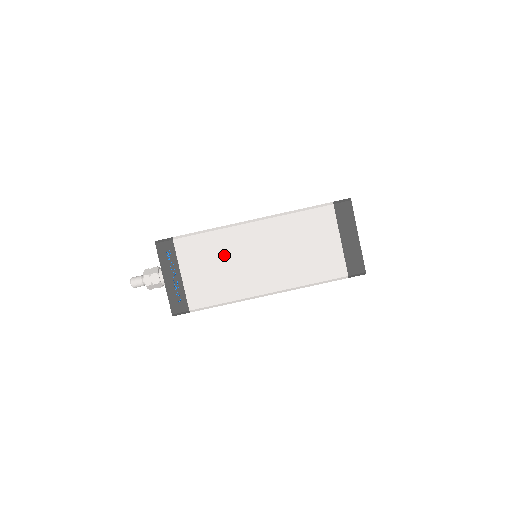
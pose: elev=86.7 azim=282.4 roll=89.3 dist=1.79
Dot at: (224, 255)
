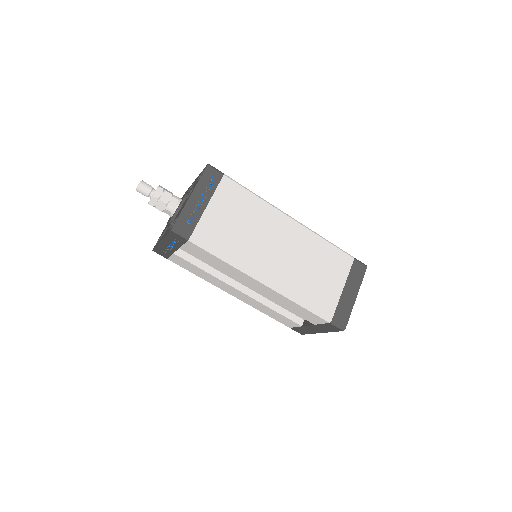
Dot at: (253, 221)
